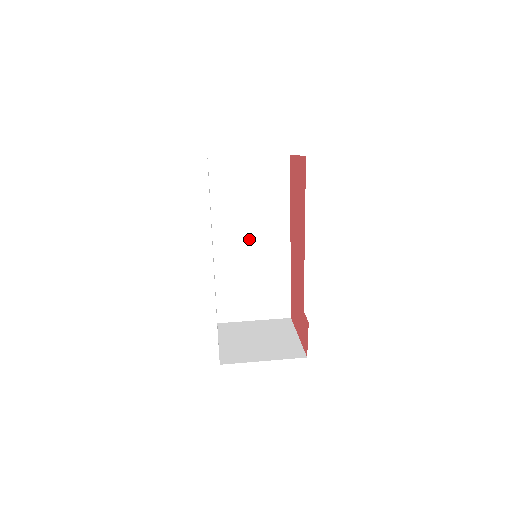
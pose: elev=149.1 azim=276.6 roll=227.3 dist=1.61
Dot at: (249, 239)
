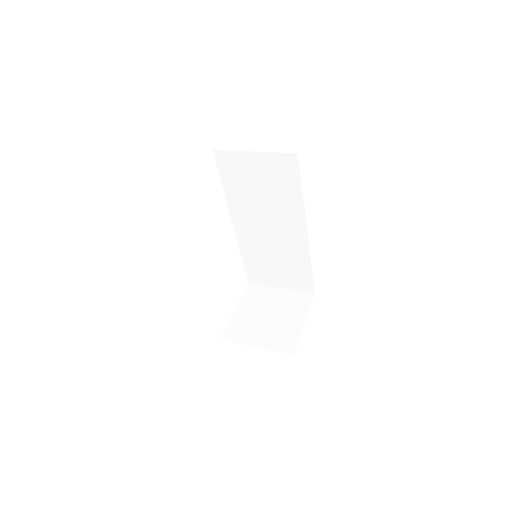
Dot at: (266, 225)
